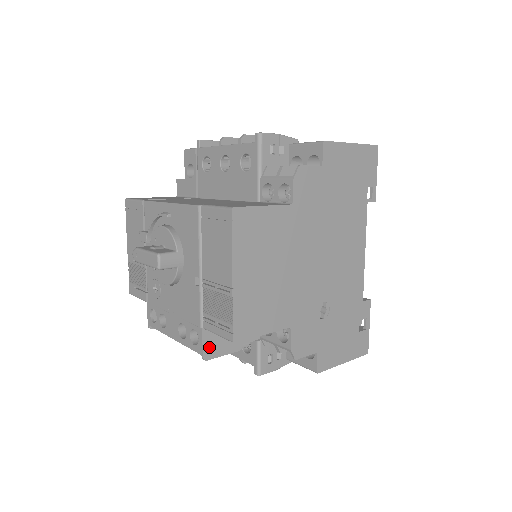
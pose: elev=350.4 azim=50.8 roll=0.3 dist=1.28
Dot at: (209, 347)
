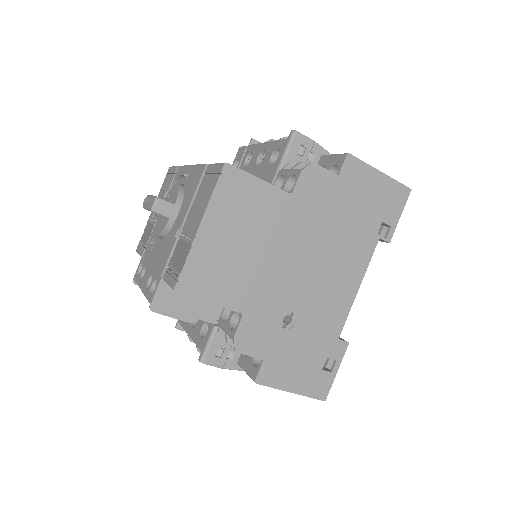
Dot at: (161, 300)
